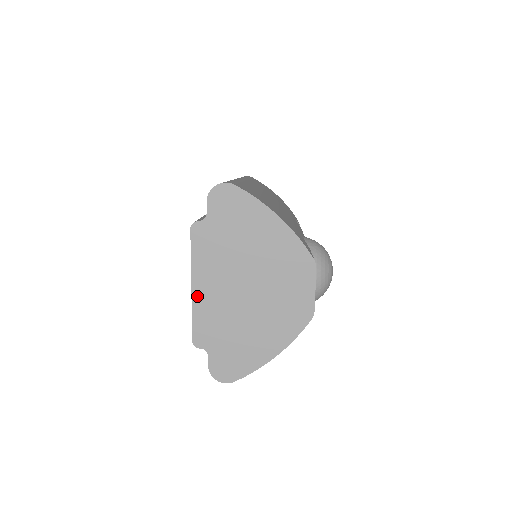
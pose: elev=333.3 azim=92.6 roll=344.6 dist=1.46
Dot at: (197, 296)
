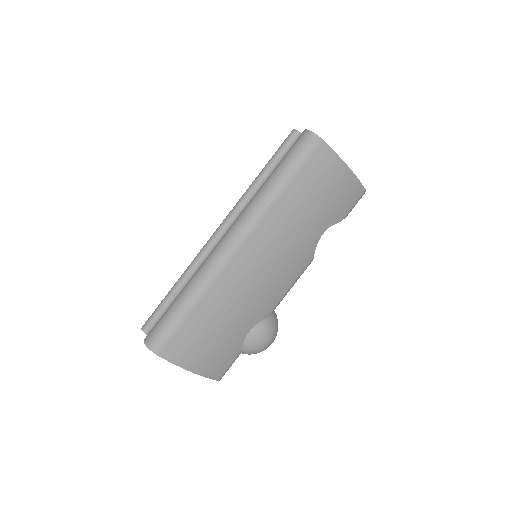
Dot at: occluded
